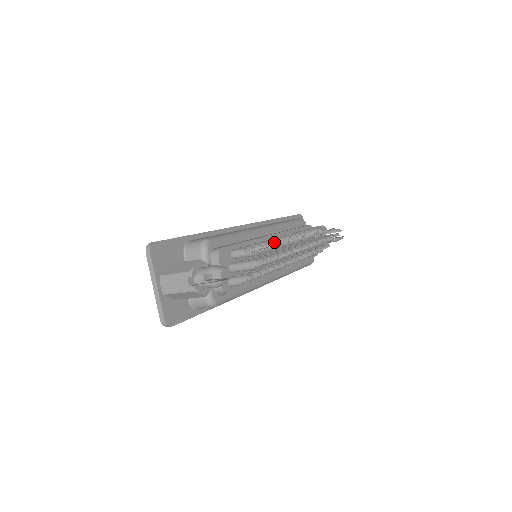
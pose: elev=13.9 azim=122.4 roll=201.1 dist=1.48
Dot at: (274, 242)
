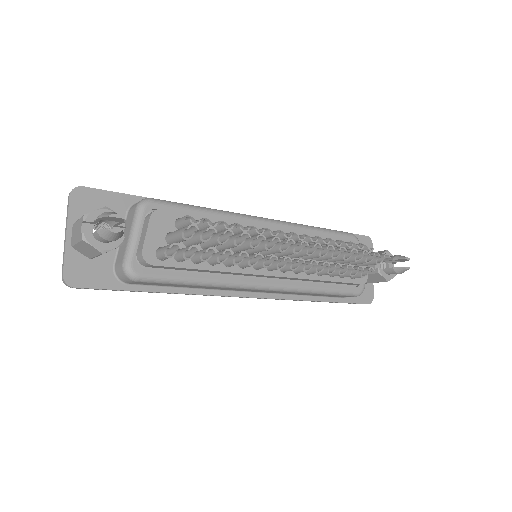
Dot at: occluded
